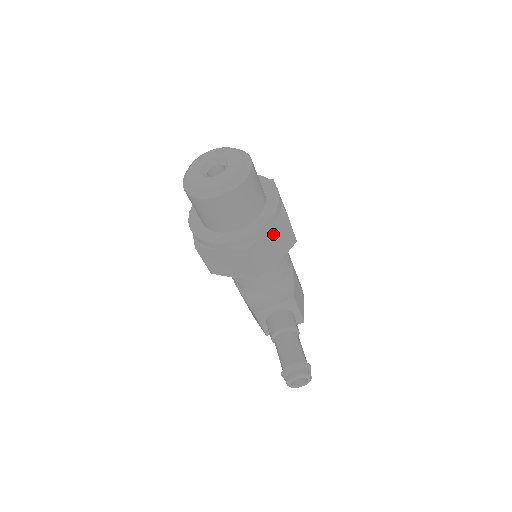
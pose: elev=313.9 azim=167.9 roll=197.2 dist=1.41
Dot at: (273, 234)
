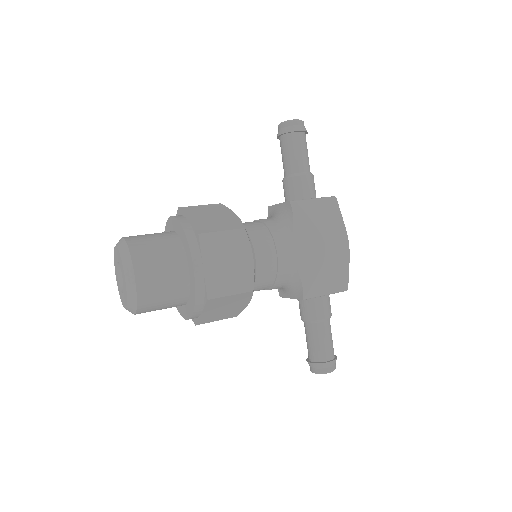
Dot at: (212, 309)
